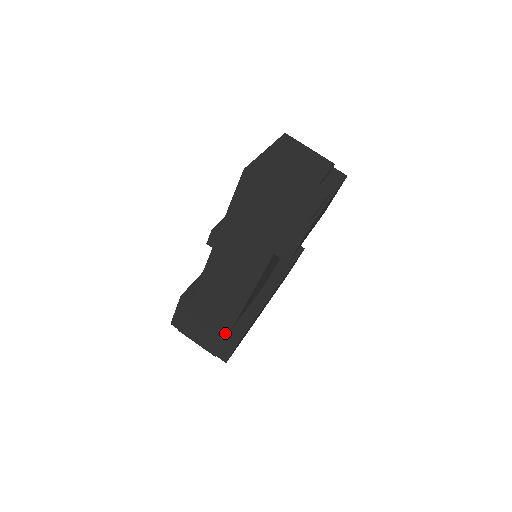
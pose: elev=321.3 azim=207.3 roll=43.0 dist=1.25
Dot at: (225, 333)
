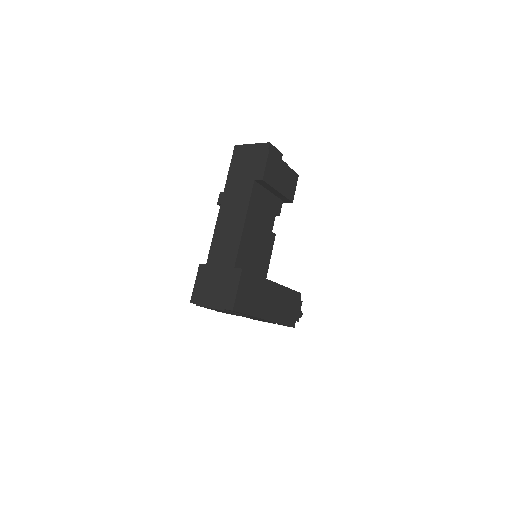
Dot at: (230, 274)
